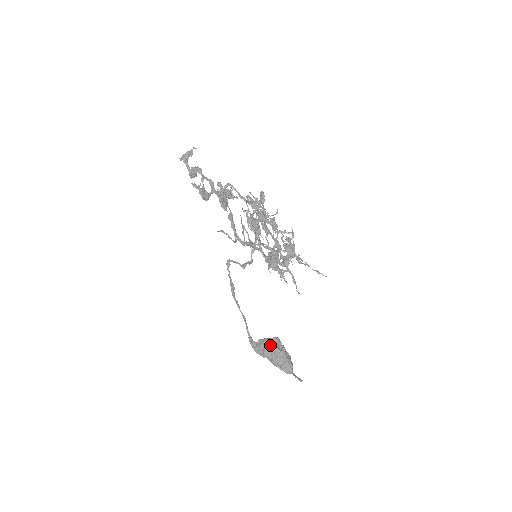
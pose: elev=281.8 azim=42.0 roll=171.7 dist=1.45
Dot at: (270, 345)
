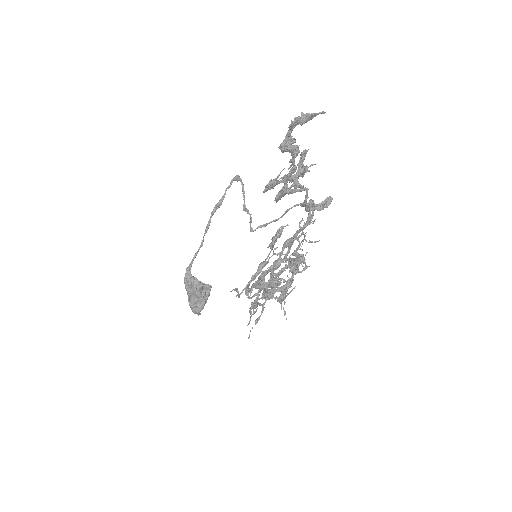
Dot at: (199, 292)
